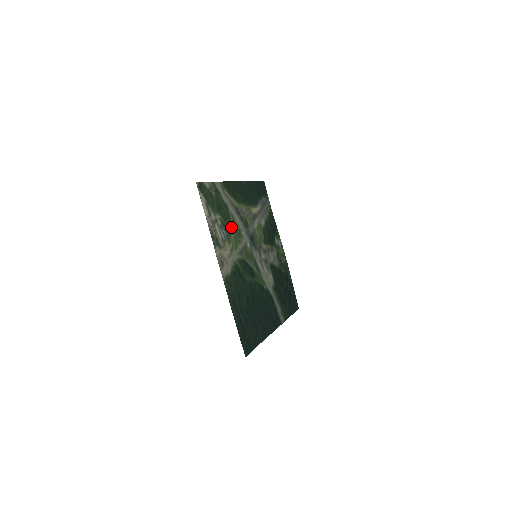
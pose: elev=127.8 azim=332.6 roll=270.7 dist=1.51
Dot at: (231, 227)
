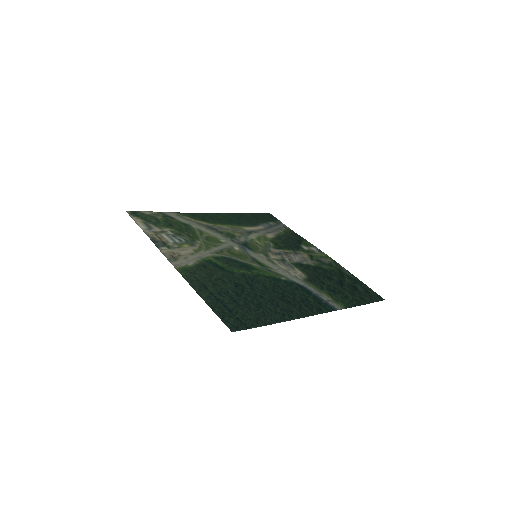
Dot at: (196, 237)
